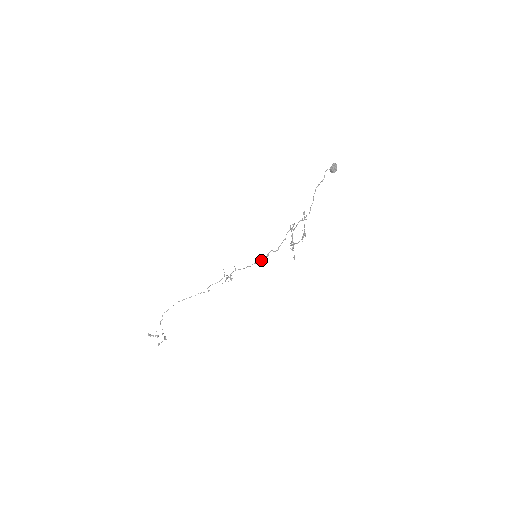
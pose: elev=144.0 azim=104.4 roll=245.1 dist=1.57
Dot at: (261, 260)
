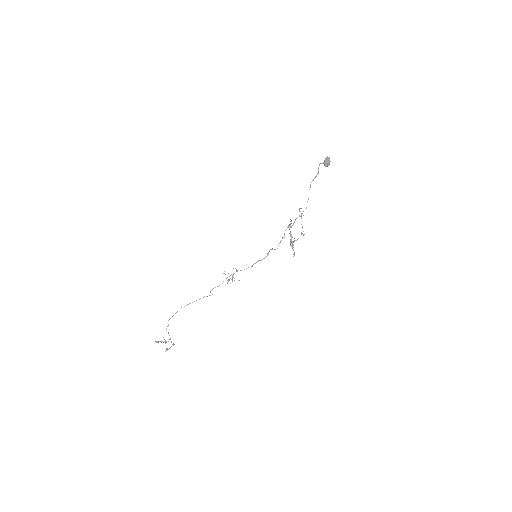
Dot at: (261, 260)
